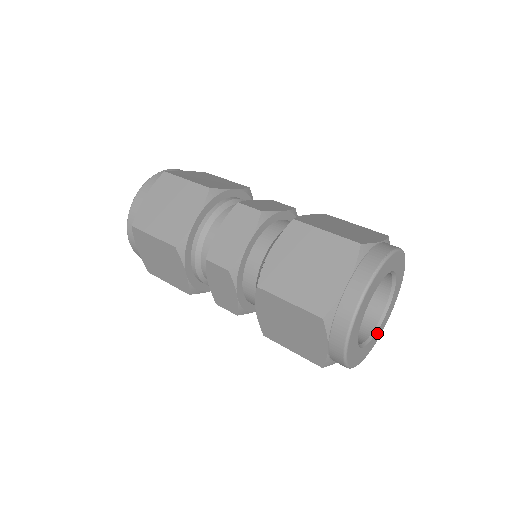
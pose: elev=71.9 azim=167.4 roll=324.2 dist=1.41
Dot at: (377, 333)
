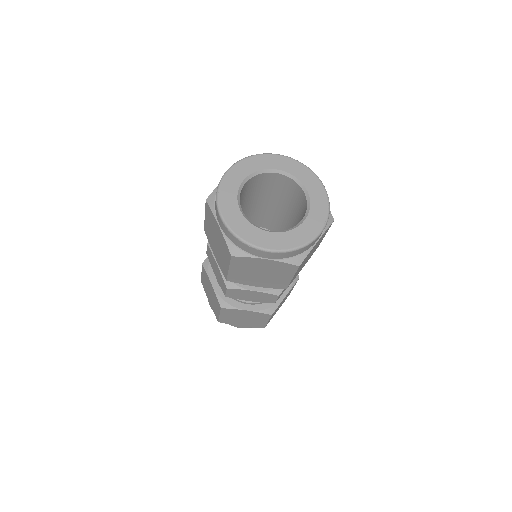
Dot at: (256, 232)
